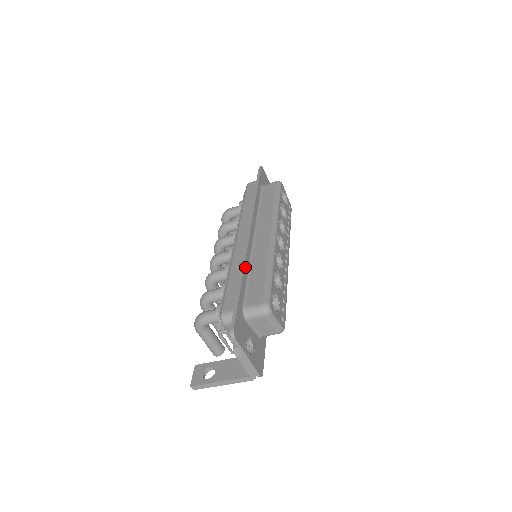
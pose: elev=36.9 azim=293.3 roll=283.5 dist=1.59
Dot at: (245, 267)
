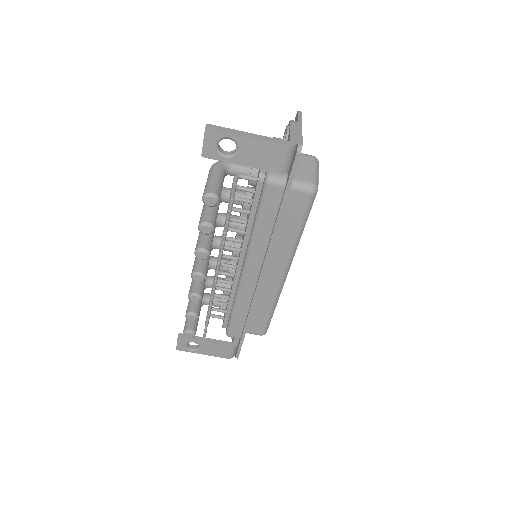
Dot at: occluded
